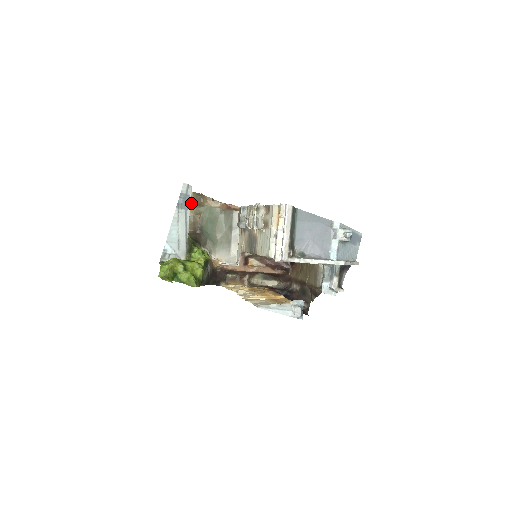
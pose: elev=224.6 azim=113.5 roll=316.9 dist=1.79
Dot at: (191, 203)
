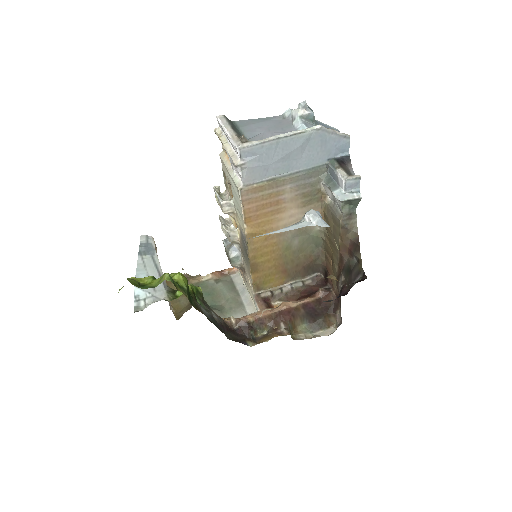
Dot at: occluded
